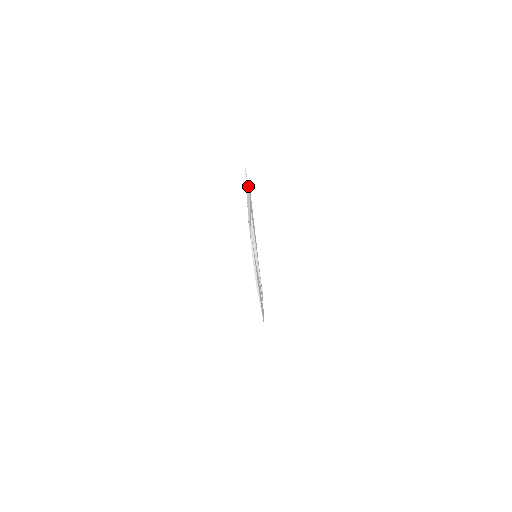
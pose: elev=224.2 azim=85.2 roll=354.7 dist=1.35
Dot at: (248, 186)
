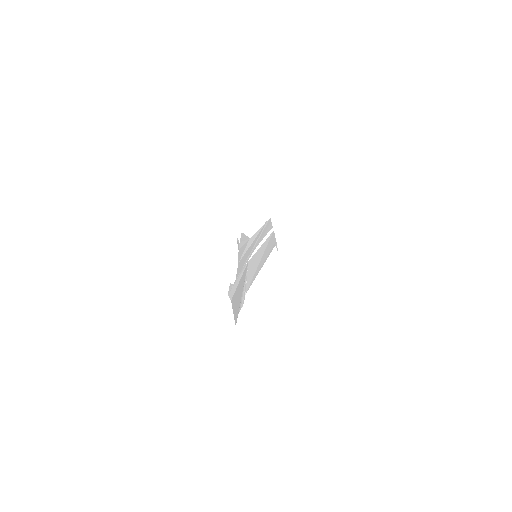
Dot at: occluded
